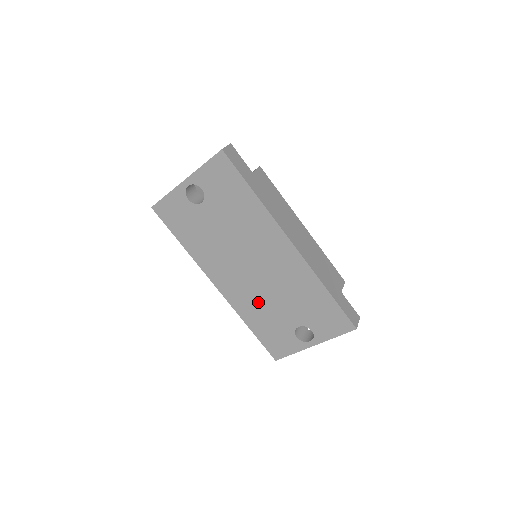
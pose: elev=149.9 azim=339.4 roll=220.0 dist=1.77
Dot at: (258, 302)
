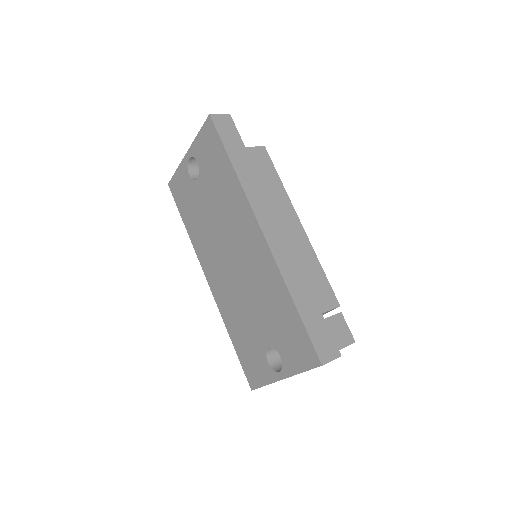
Dot at: (237, 306)
